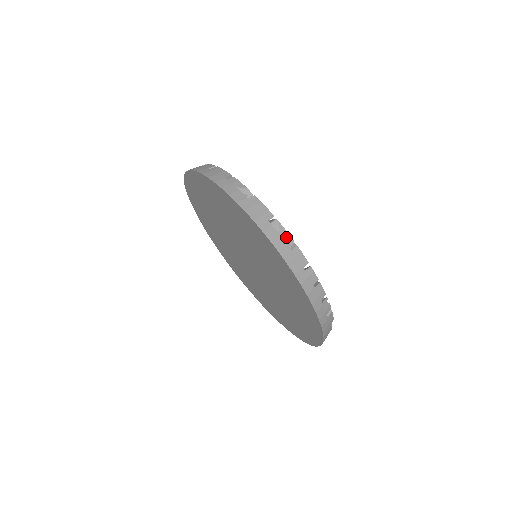
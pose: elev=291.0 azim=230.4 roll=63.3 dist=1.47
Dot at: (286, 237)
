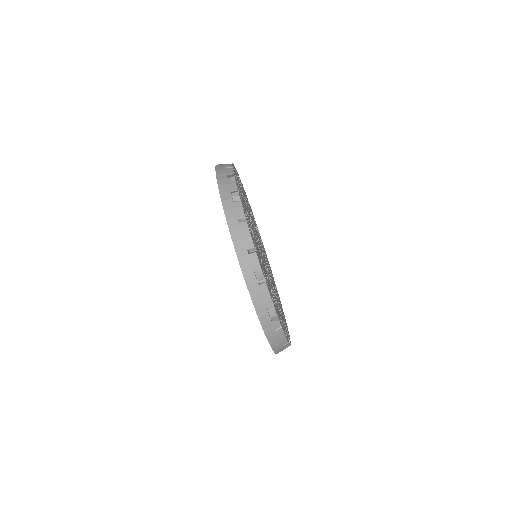
Dot at: (276, 322)
